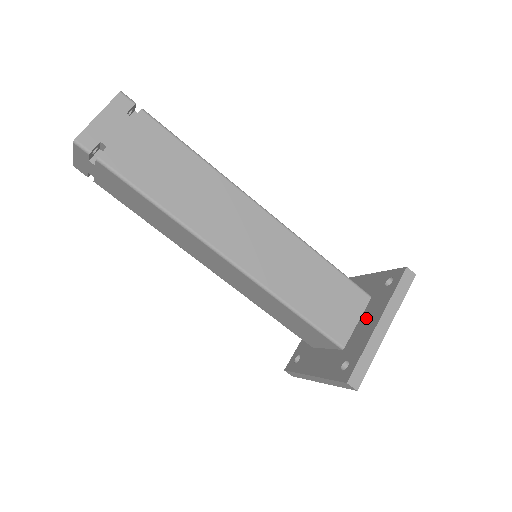
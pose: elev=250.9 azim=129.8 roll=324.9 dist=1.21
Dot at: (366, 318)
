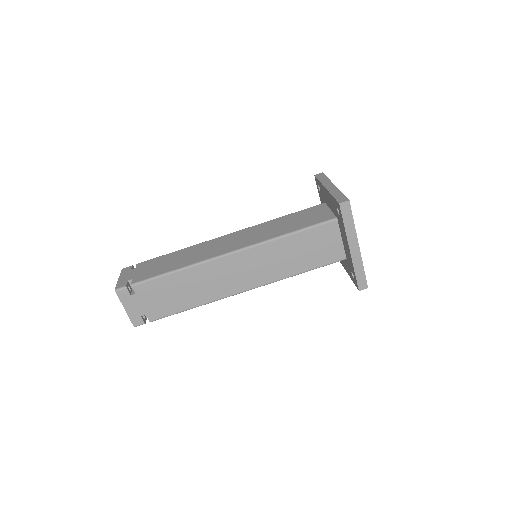
Dot at: (343, 240)
